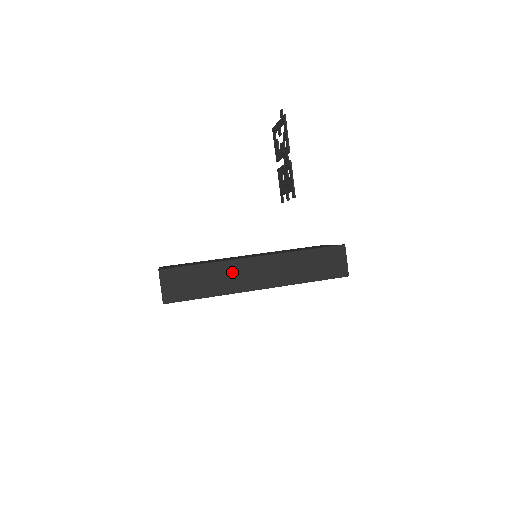
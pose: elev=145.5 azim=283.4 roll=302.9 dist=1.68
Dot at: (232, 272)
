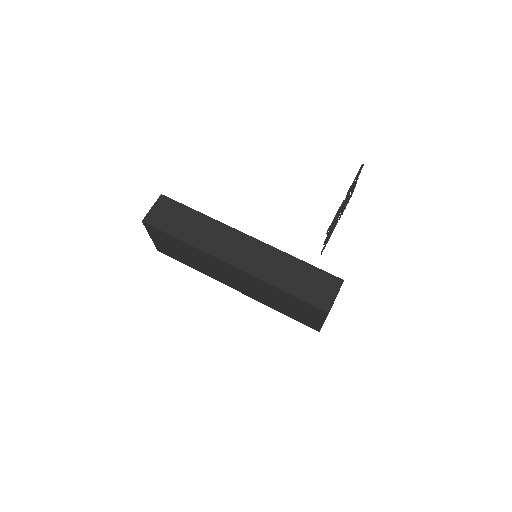
Dot at: (218, 234)
